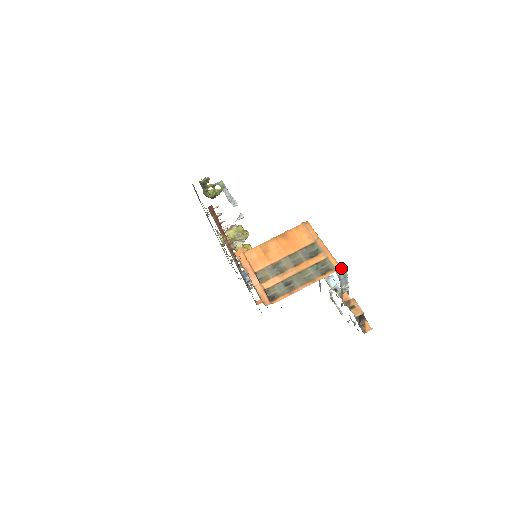
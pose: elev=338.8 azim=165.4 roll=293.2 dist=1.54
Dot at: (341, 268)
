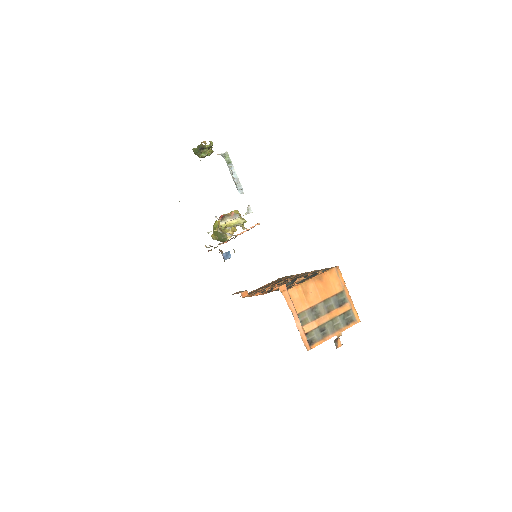
Dot at: (360, 321)
